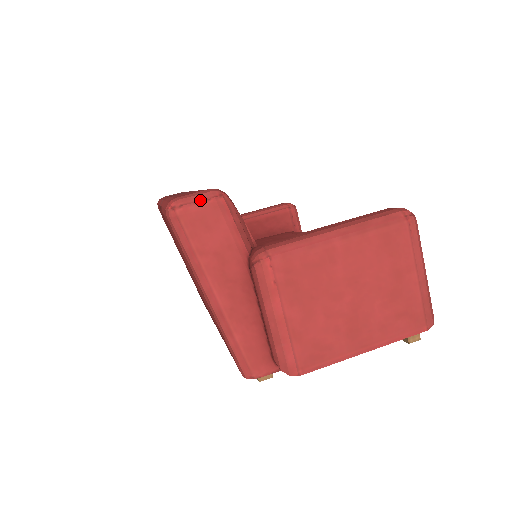
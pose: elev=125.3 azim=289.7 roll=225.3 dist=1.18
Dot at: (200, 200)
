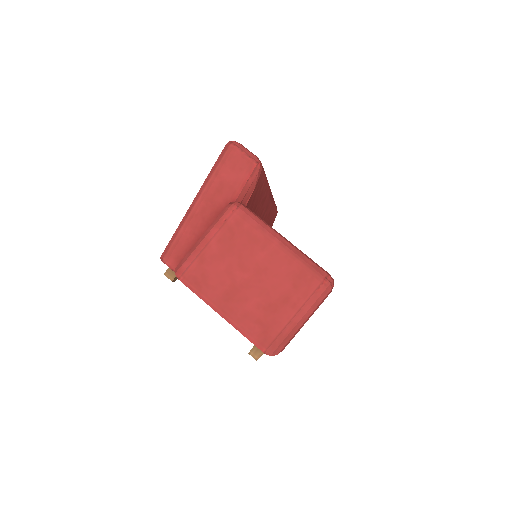
Dot at: (246, 153)
